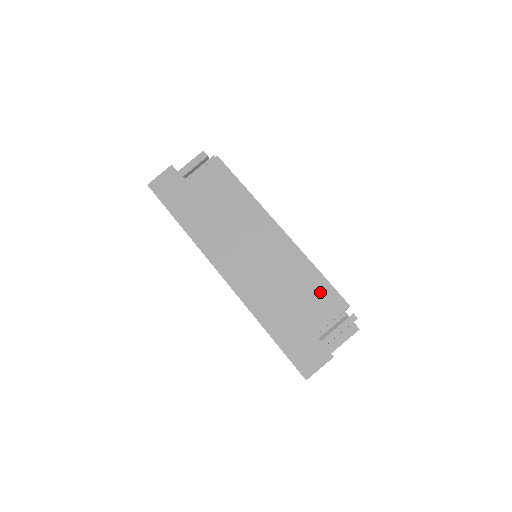
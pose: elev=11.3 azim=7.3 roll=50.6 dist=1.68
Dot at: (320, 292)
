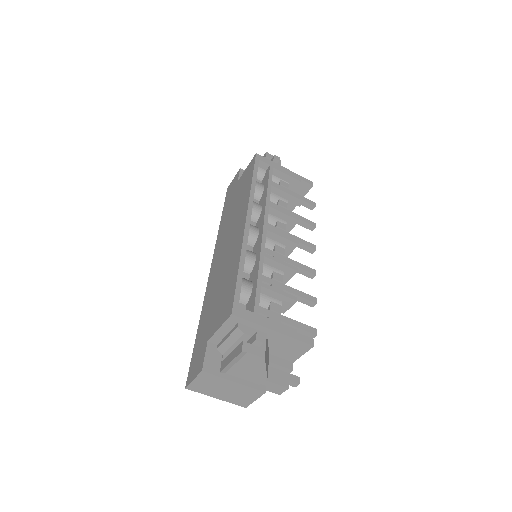
Dot at: (229, 293)
